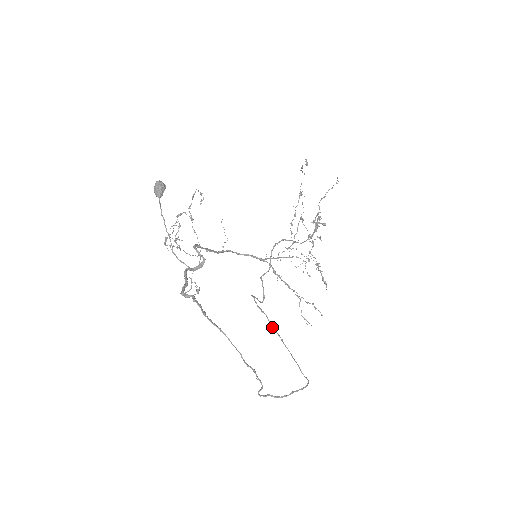
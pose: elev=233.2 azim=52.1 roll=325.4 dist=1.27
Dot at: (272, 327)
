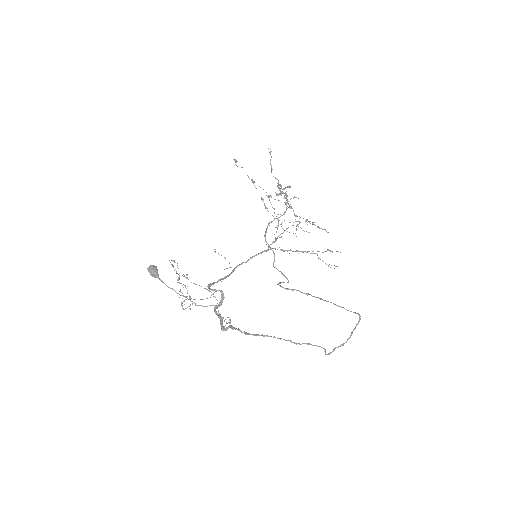
Dot at: (307, 295)
